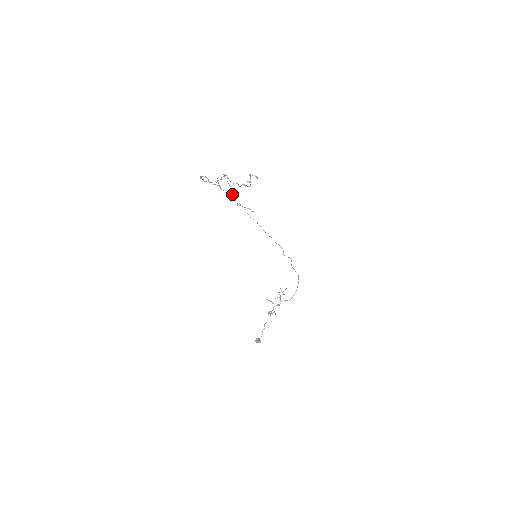
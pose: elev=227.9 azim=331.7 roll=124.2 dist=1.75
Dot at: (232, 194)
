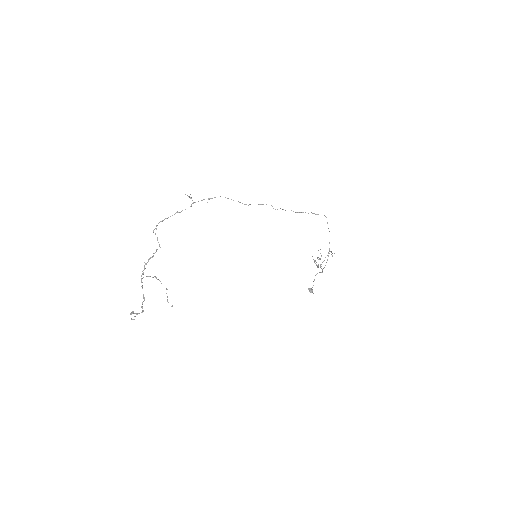
Dot at: occluded
